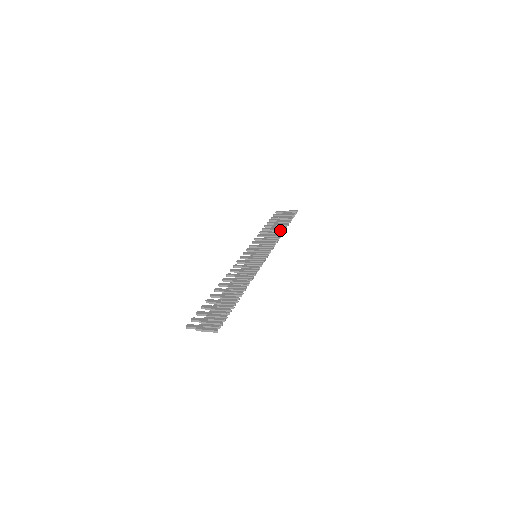
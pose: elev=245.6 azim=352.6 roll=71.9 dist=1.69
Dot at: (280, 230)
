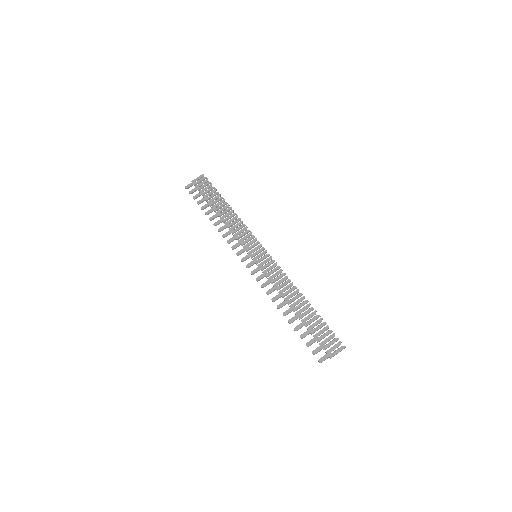
Dot at: (229, 211)
